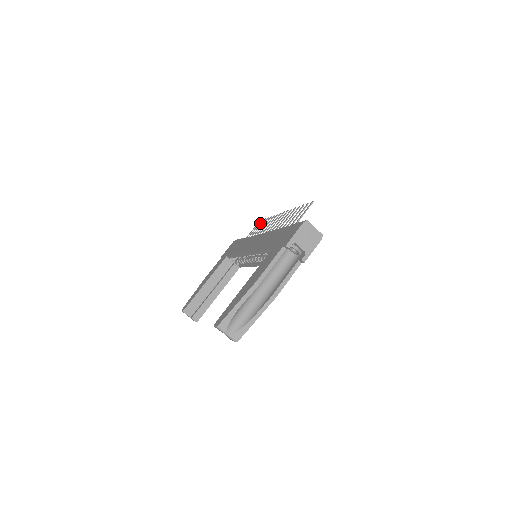
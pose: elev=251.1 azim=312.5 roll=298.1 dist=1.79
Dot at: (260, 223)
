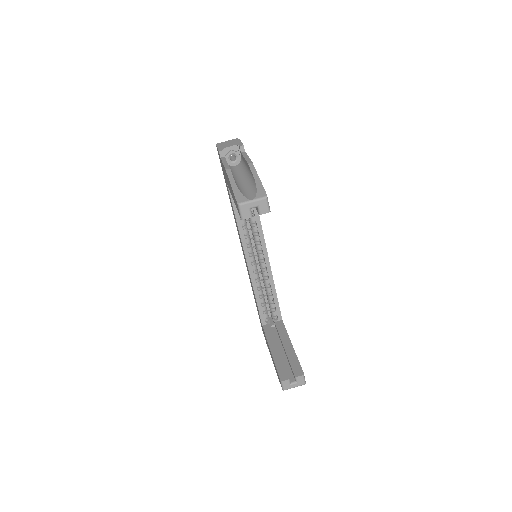
Dot at: occluded
